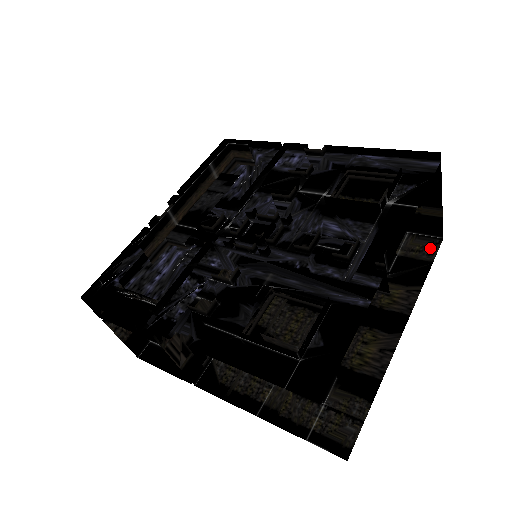
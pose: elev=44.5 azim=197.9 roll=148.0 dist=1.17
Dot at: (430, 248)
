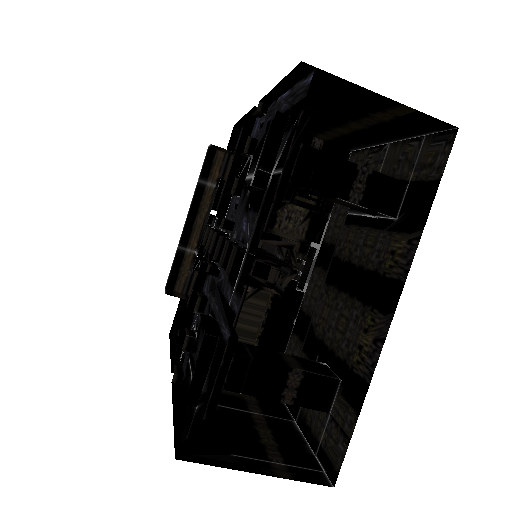
Dot at: (441, 154)
